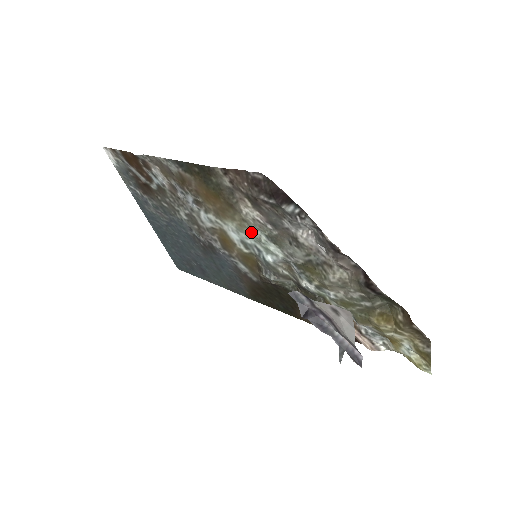
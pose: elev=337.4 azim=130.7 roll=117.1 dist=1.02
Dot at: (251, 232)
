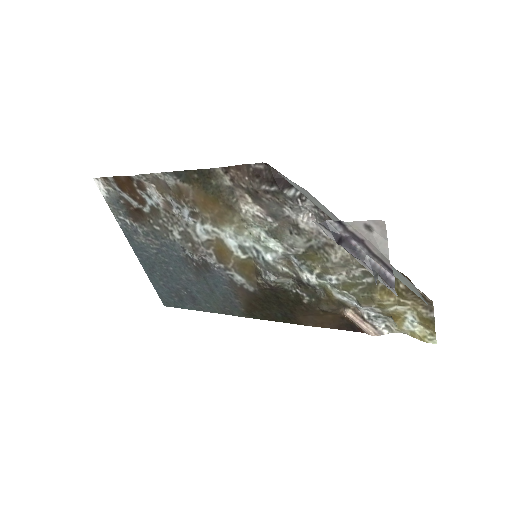
Dot at: (250, 232)
